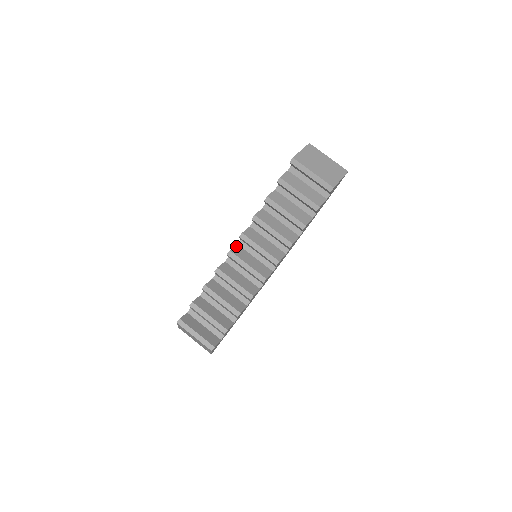
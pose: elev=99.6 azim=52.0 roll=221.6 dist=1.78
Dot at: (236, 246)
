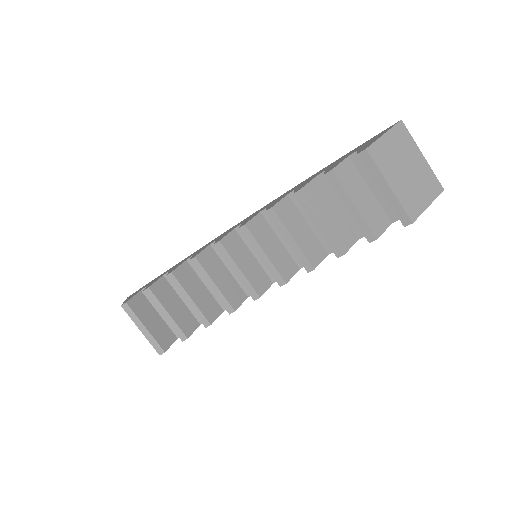
Dot at: (231, 232)
